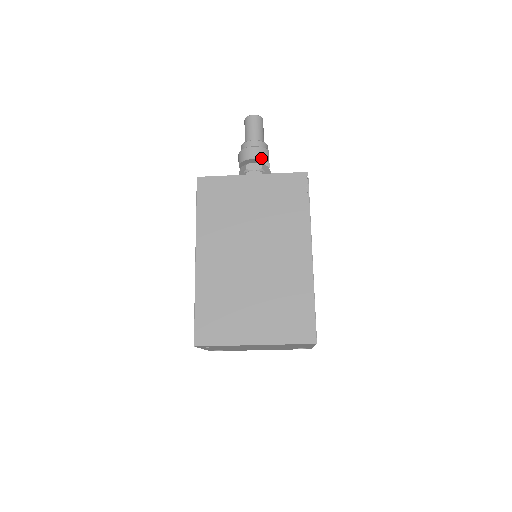
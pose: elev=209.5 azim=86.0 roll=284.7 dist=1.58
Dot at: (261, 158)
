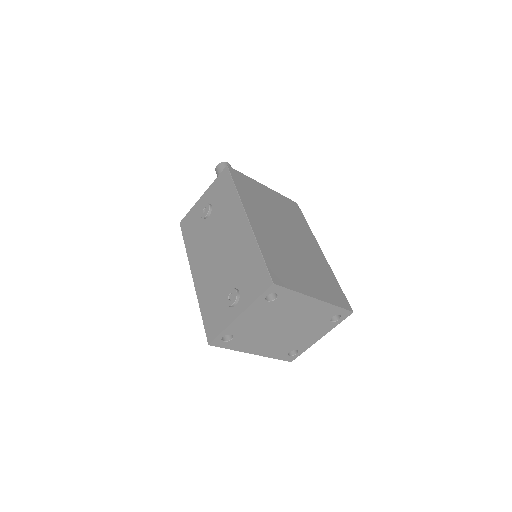
Dot at: occluded
